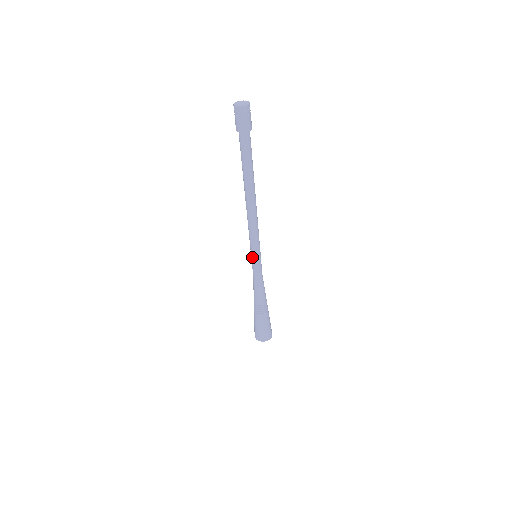
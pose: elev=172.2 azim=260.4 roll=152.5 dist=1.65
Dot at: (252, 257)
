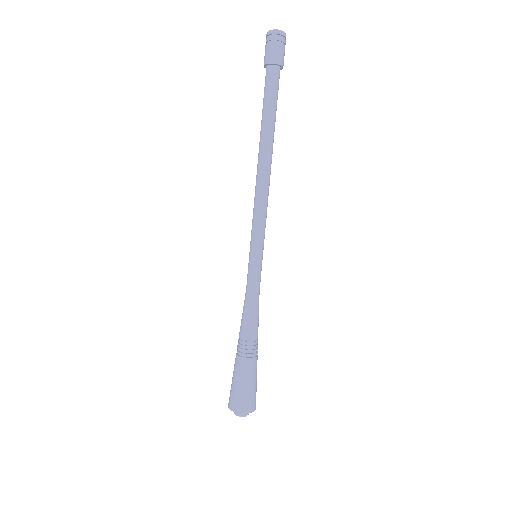
Dot at: (249, 254)
